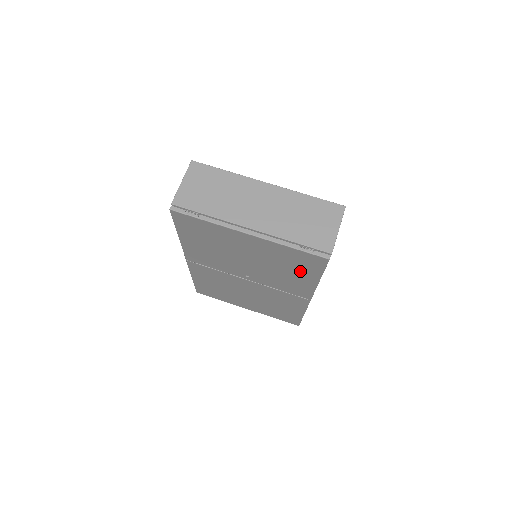
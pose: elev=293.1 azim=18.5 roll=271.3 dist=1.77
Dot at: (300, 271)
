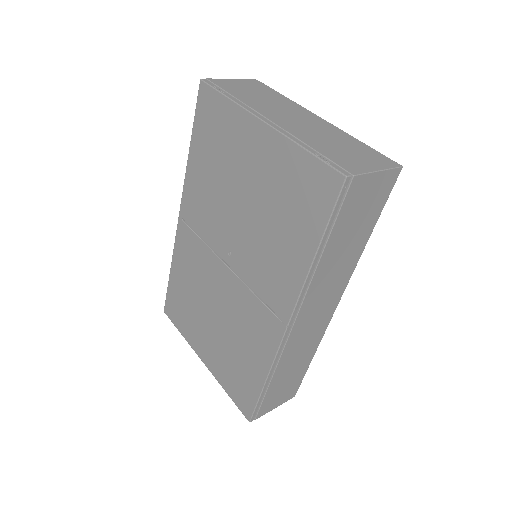
Dot at: (297, 225)
